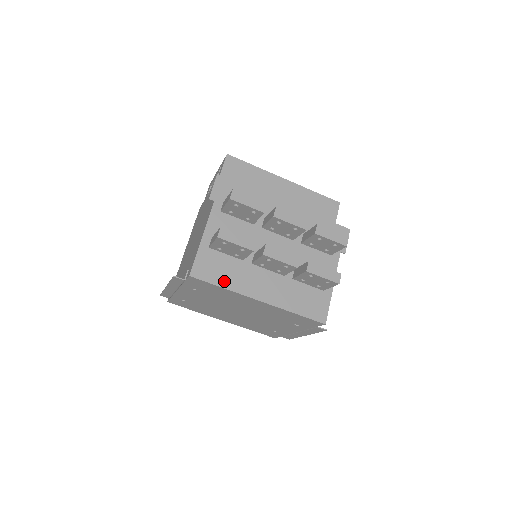
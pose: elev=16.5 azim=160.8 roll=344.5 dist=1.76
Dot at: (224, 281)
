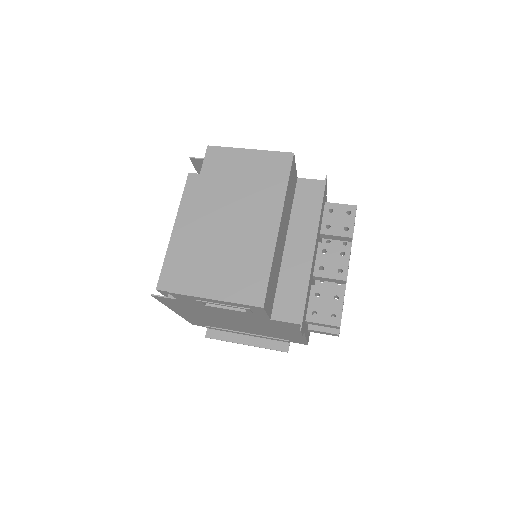
Dot at: occluded
